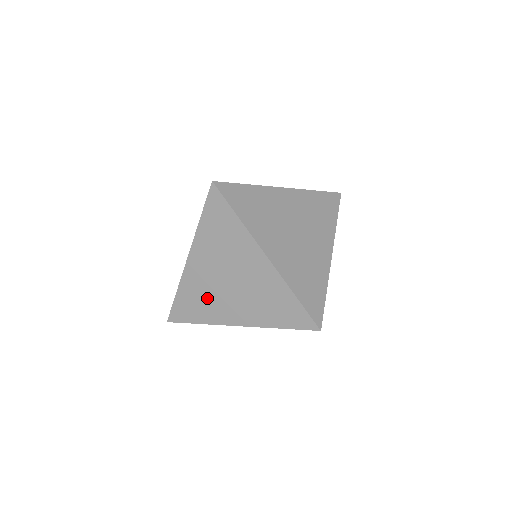
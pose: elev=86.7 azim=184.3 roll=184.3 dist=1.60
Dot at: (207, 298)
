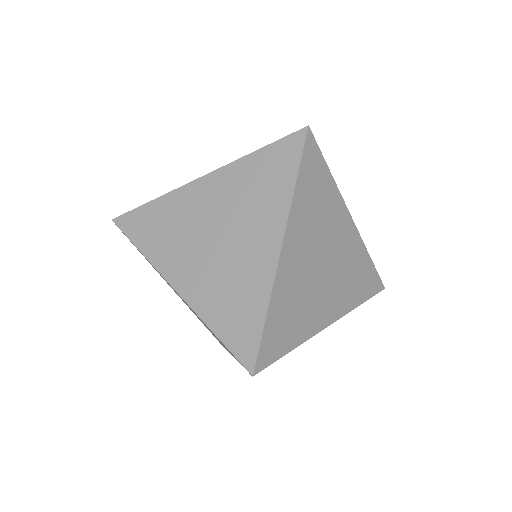
Dot at: occluded
